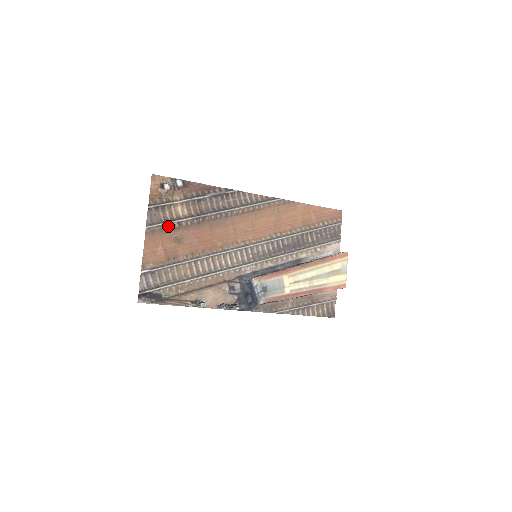
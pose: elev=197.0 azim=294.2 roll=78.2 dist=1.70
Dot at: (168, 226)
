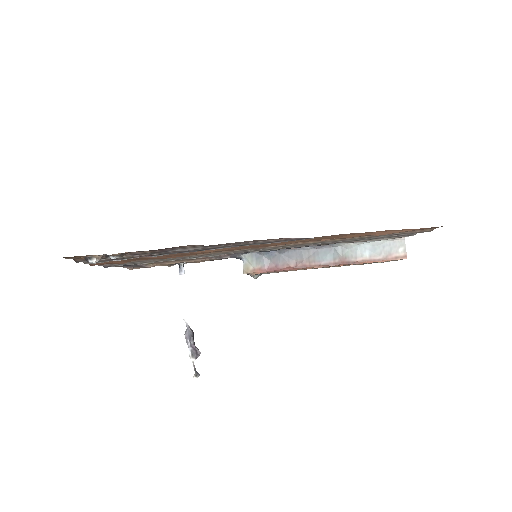
Dot at: (117, 259)
